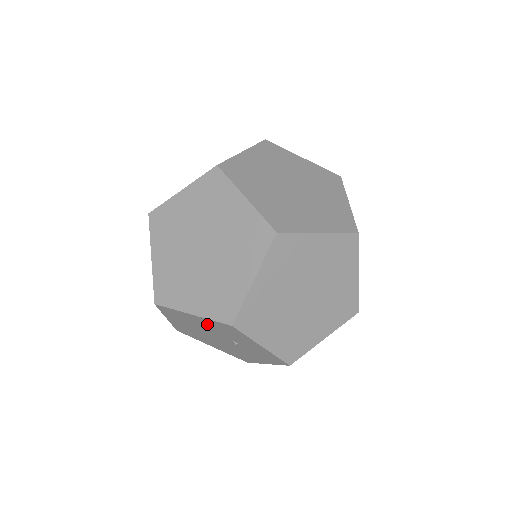
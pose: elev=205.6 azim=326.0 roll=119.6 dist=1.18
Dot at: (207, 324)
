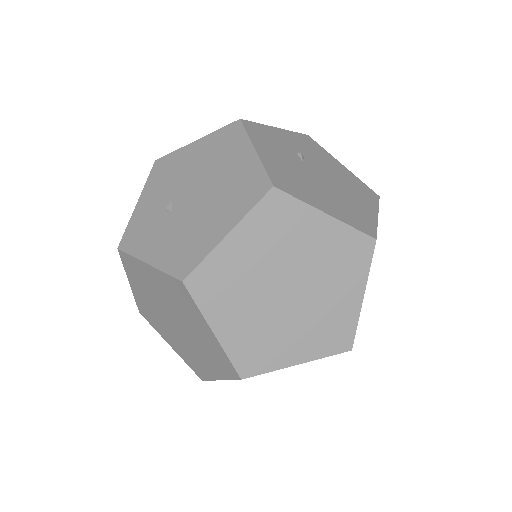
Dot at: occluded
